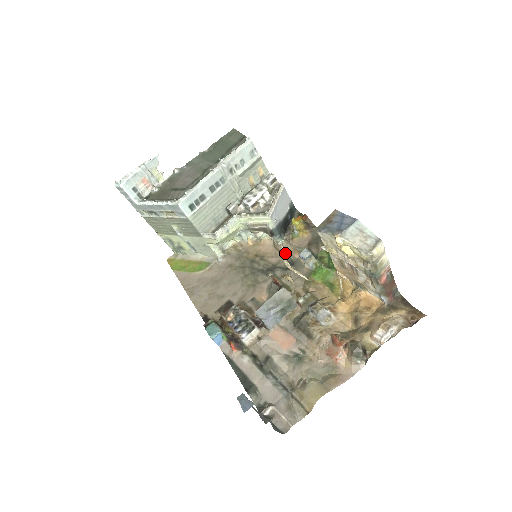
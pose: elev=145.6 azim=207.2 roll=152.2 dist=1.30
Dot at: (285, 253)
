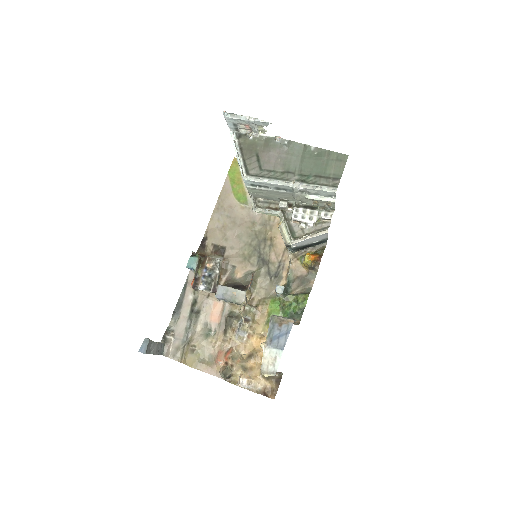
Dot at: (283, 263)
